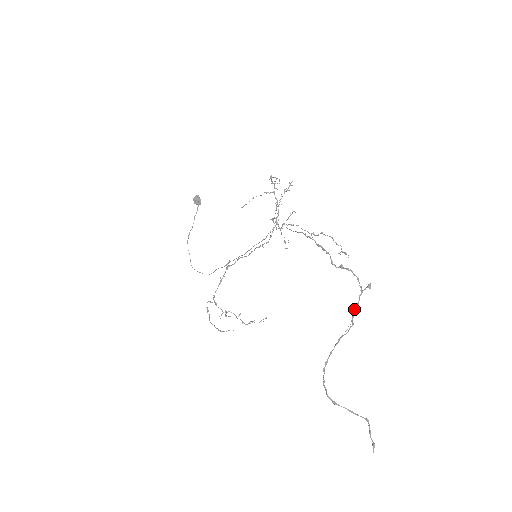
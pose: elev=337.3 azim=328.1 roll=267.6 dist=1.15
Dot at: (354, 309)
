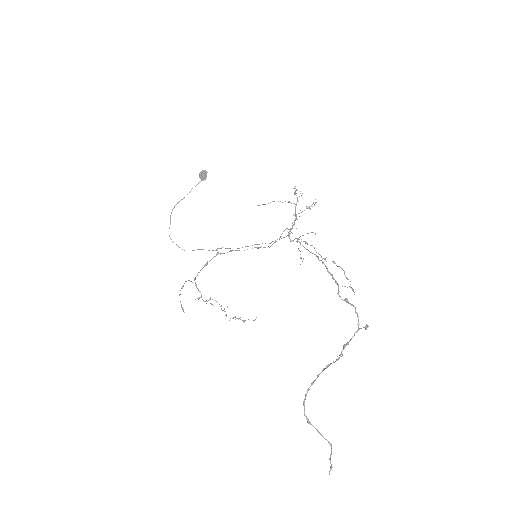
Dot at: (348, 342)
